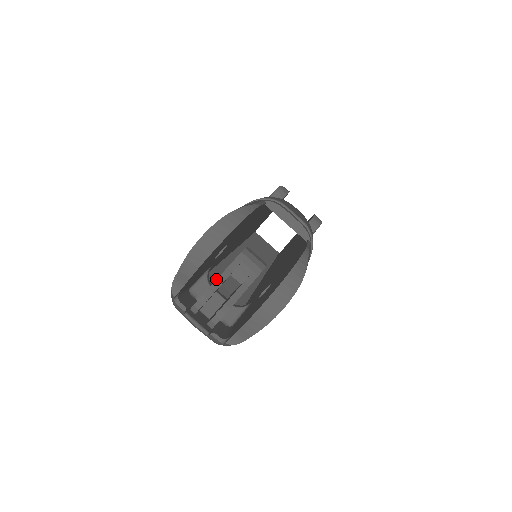
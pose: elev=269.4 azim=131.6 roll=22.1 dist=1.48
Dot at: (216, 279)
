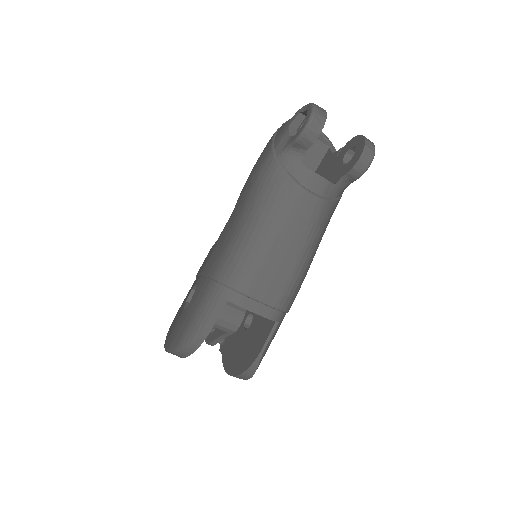
Dot at: occluded
